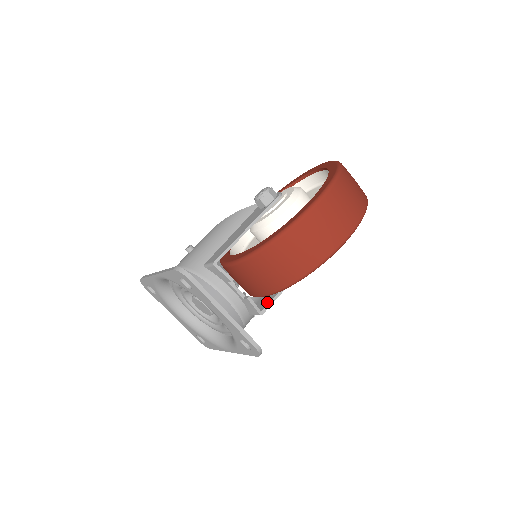
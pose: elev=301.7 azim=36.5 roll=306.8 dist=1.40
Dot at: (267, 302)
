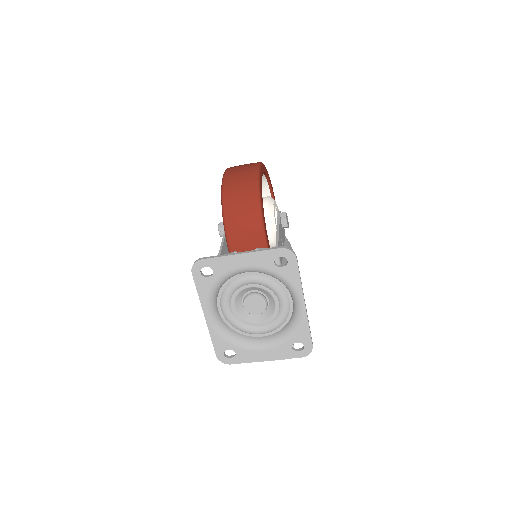
Dot at: occluded
